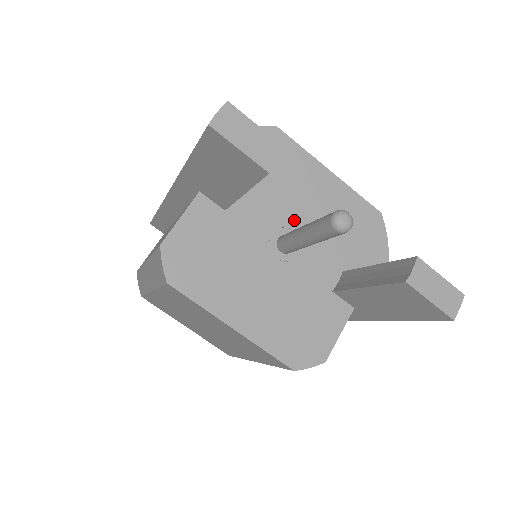
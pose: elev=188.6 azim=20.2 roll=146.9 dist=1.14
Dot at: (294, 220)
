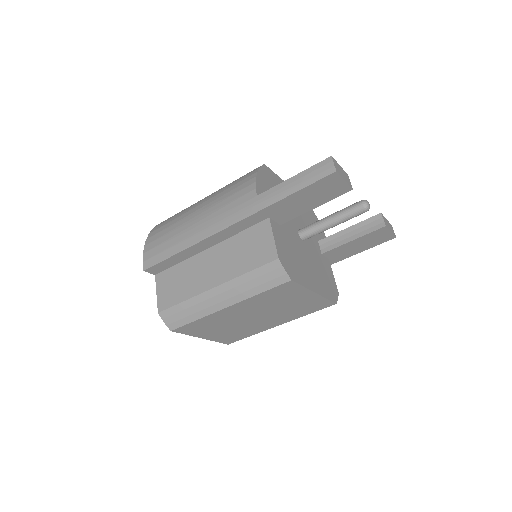
Dot at: (296, 219)
